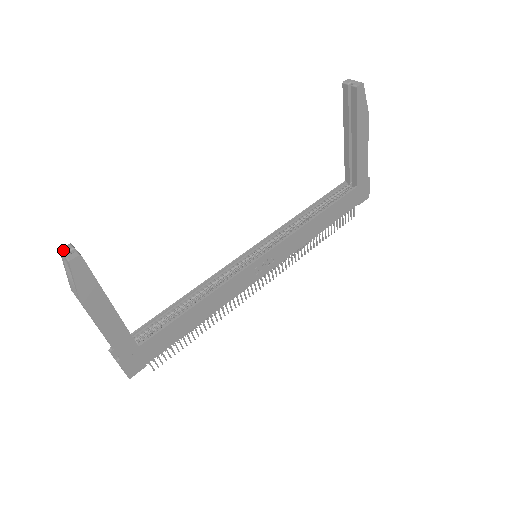
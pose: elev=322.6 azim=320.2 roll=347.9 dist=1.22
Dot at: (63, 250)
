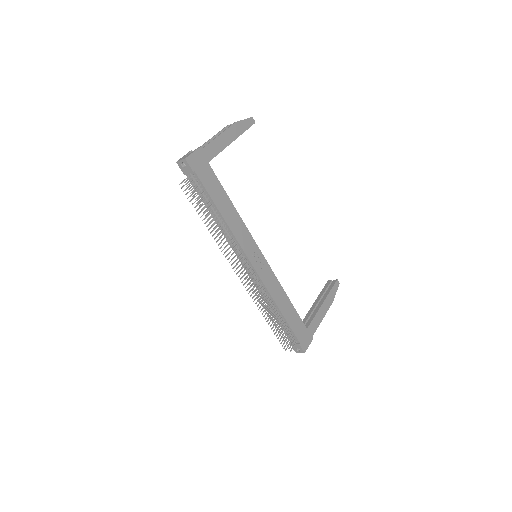
Dot at: occluded
